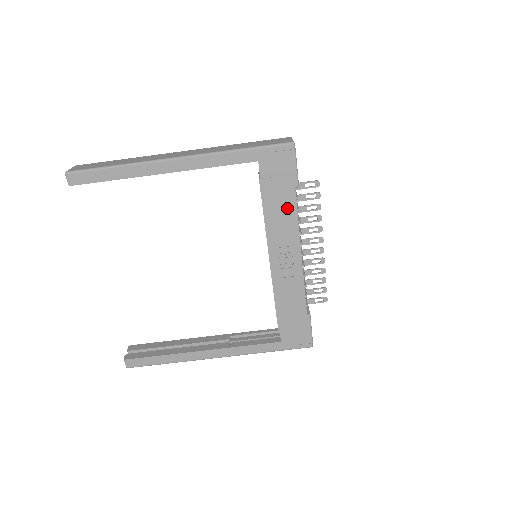
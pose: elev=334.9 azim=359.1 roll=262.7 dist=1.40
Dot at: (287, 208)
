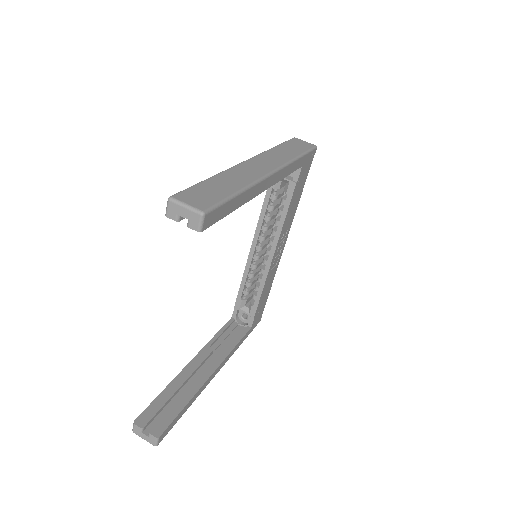
Dot at: (295, 205)
